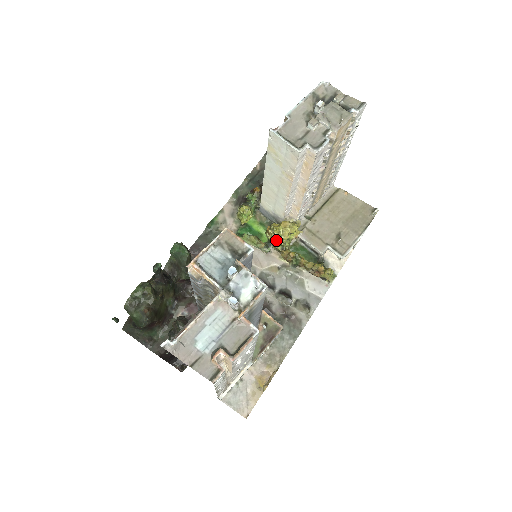
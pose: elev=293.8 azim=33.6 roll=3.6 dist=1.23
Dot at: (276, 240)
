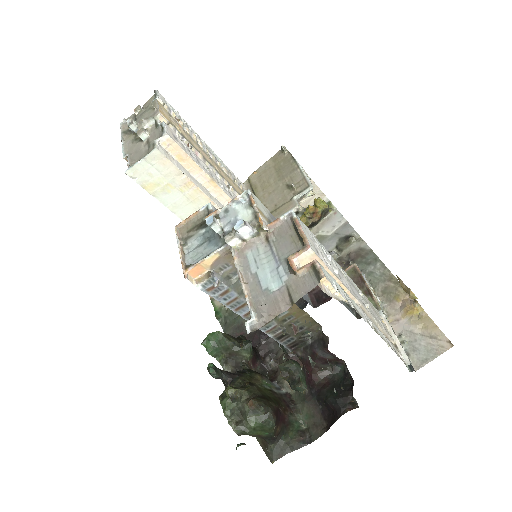
Dot at: occluded
